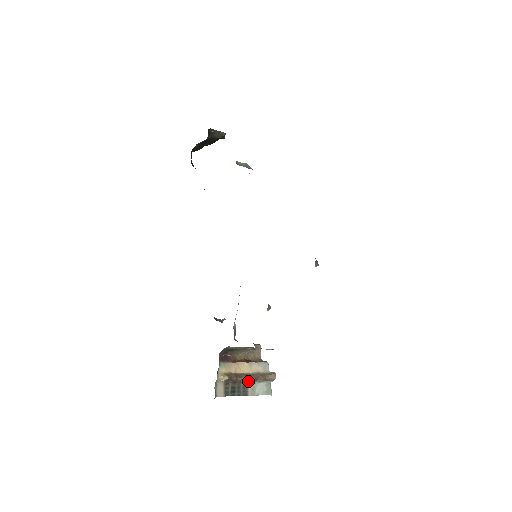
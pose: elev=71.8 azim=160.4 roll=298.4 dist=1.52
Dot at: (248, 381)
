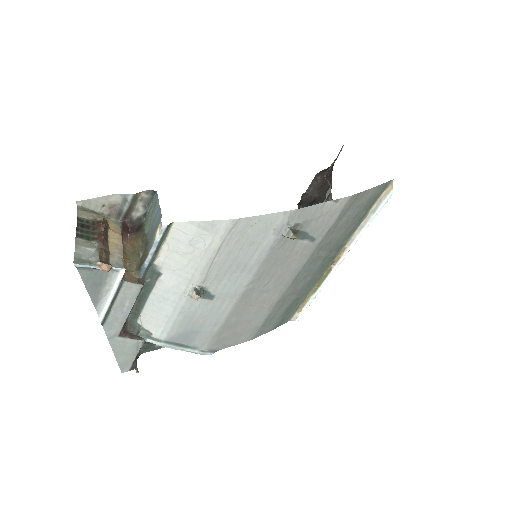
Dot at: (98, 239)
